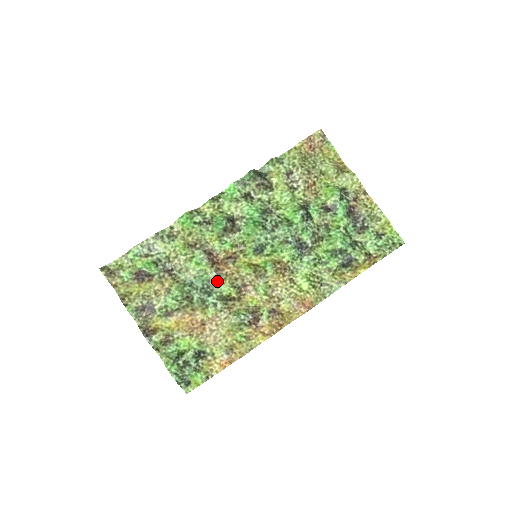
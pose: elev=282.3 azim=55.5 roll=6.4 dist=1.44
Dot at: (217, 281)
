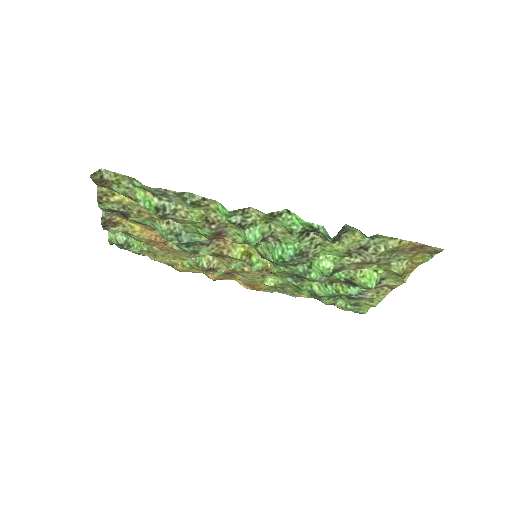
Dot at: (204, 246)
